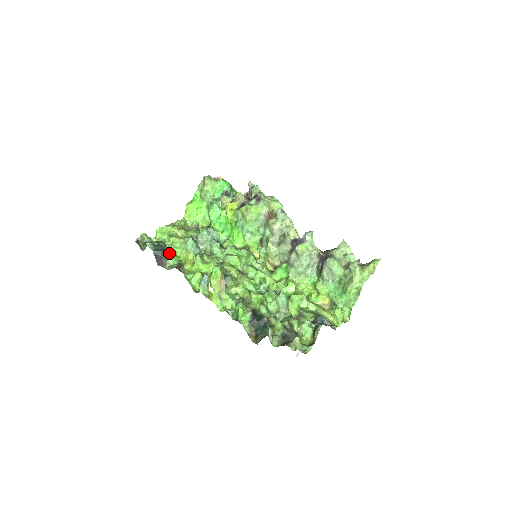
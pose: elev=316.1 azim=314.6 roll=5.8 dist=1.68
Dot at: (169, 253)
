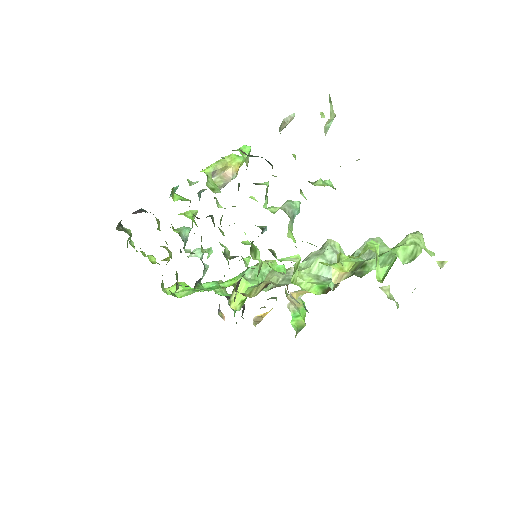
Dot at: occluded
